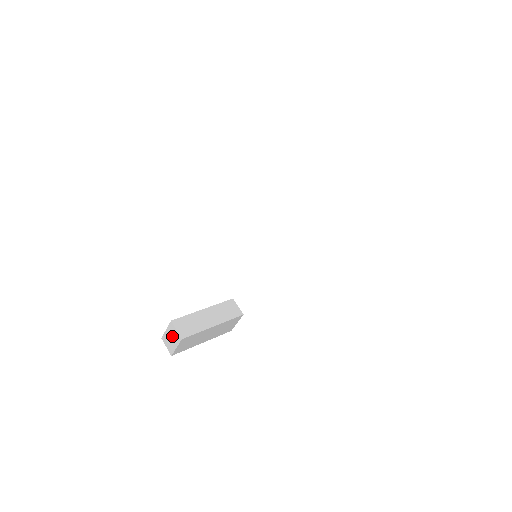
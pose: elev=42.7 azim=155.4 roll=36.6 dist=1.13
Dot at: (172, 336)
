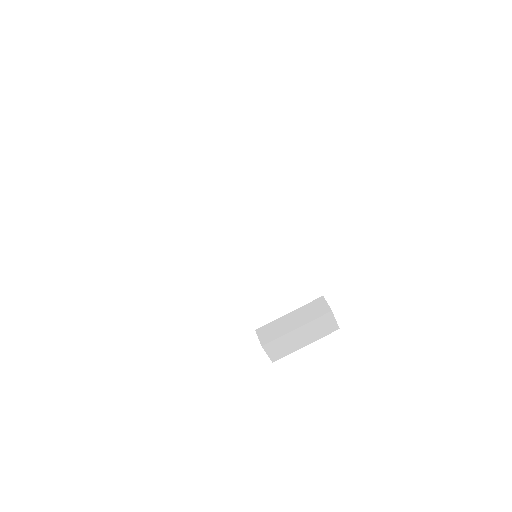
Dot at: occluded
